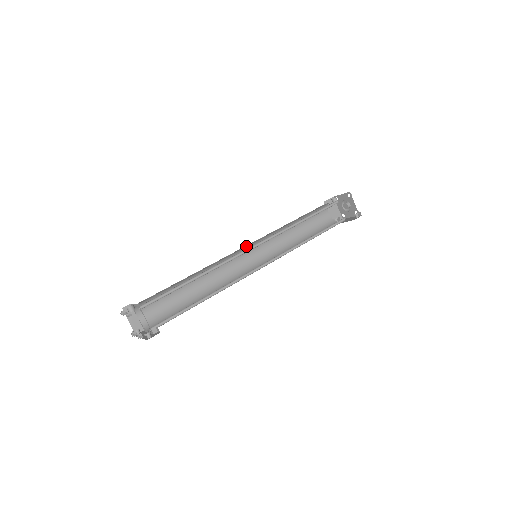
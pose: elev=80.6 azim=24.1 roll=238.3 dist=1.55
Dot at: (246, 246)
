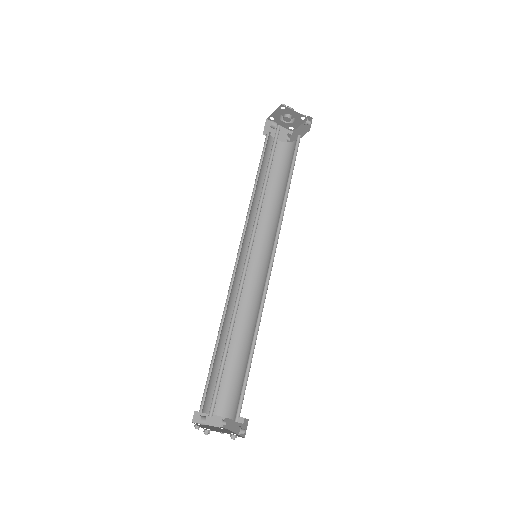
Dot at: (239, 256)
